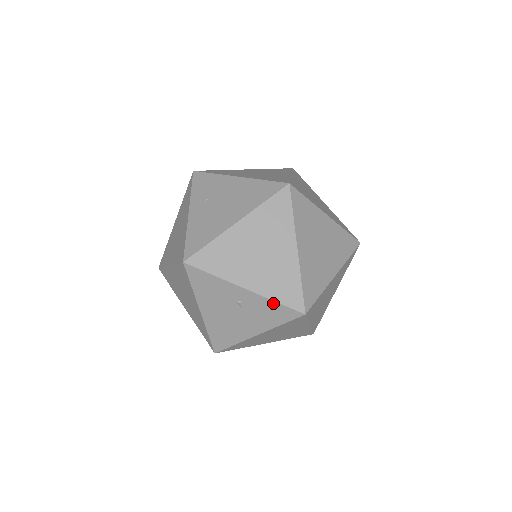
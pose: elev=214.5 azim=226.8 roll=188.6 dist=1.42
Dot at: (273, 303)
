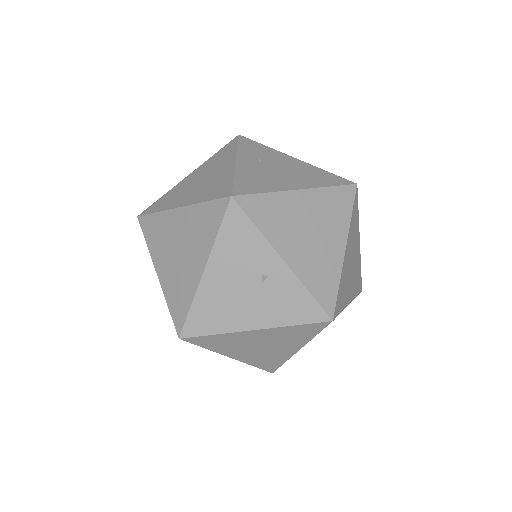
Dot at: (305, 292)
